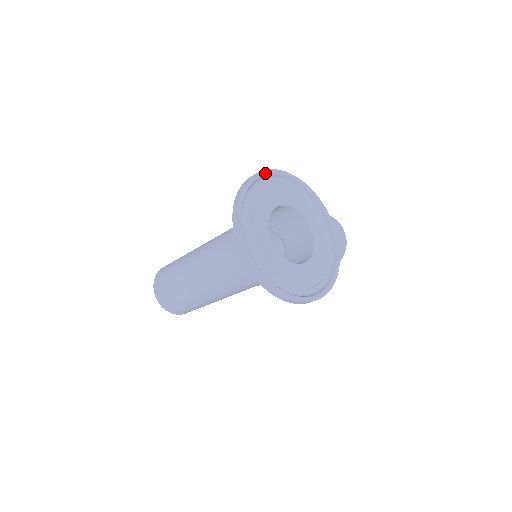
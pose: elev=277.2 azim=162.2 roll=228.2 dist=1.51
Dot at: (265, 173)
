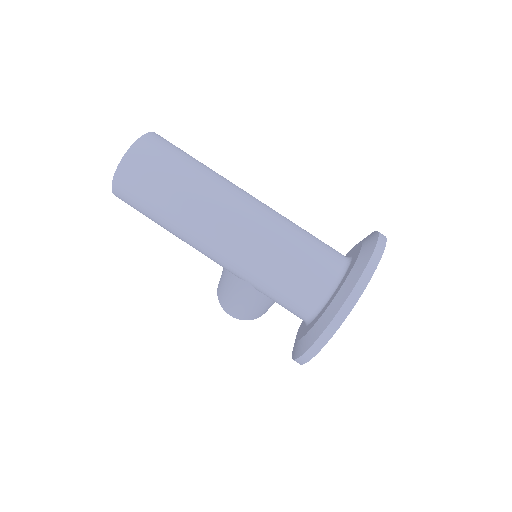
Dot at: occluded
